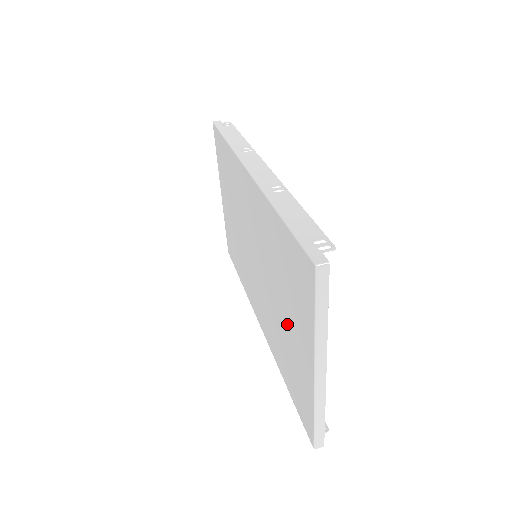
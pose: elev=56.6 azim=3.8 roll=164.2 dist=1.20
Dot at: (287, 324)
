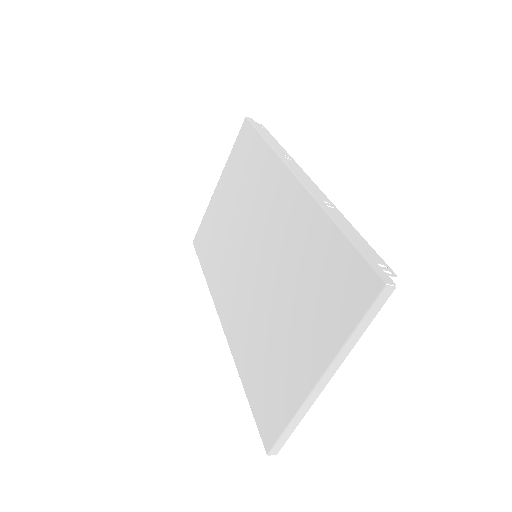
Dot at: (288, 329)
